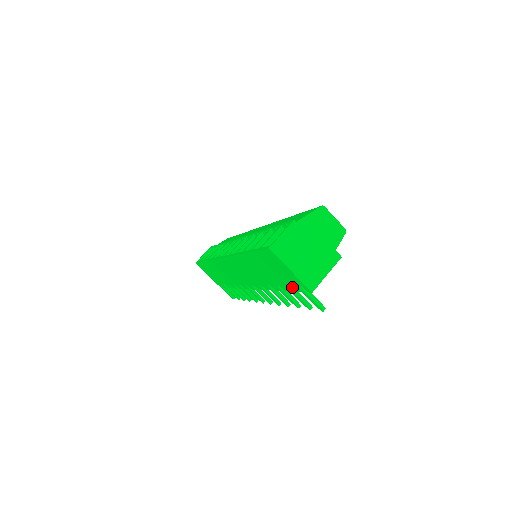
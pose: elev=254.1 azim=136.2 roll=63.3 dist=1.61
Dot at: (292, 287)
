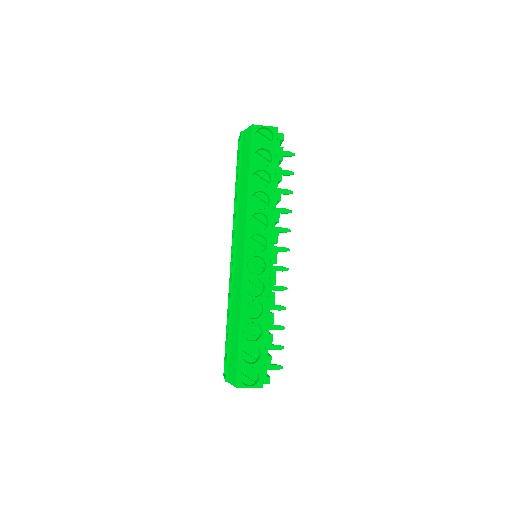
Dot at: occluded
